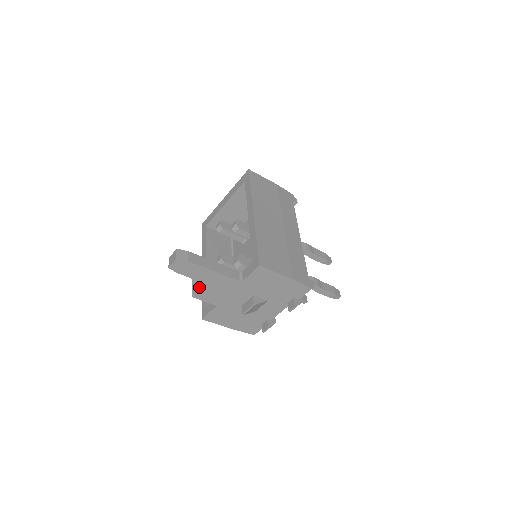
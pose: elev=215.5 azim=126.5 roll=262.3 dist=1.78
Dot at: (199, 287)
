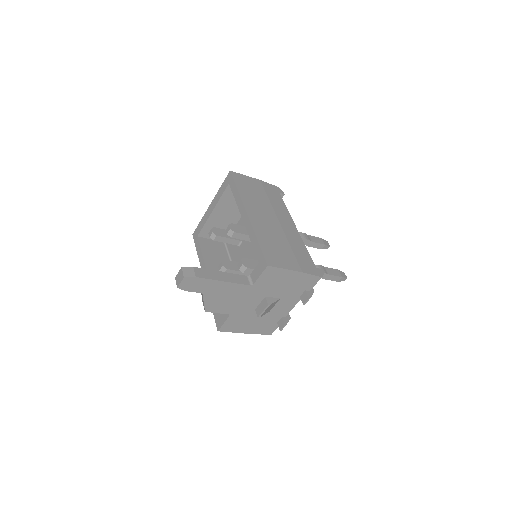
Dot at: (210, 300)
